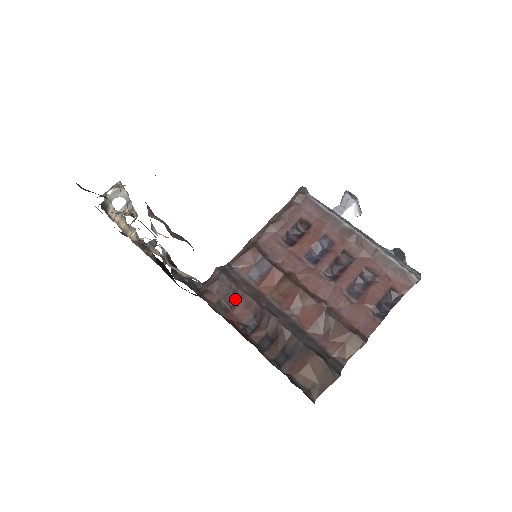
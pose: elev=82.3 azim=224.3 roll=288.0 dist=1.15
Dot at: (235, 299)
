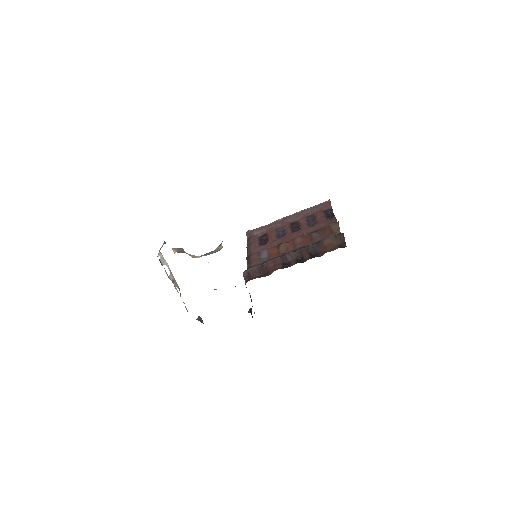
Dot at: (266, 268)
